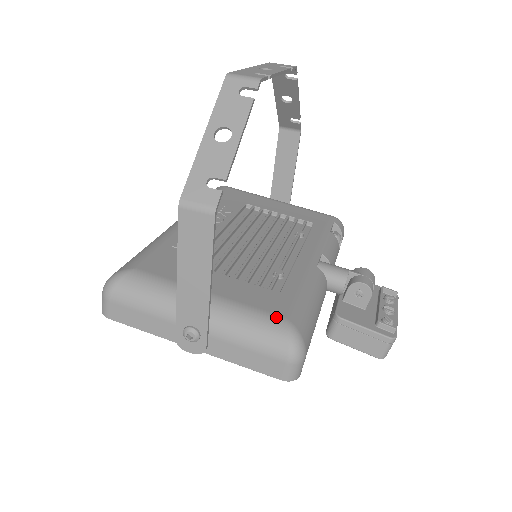
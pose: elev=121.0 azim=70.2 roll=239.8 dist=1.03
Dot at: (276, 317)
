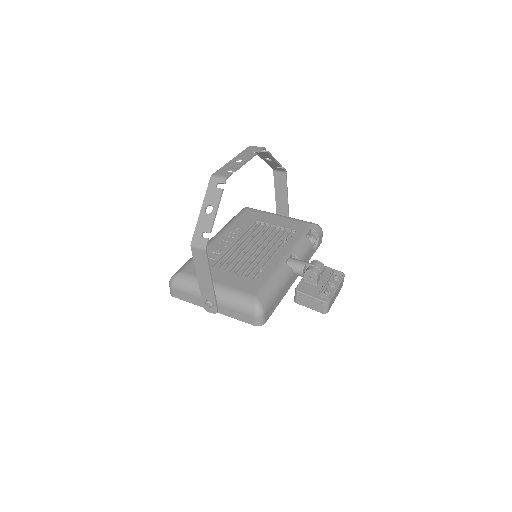
Dot at: (249, 294)
